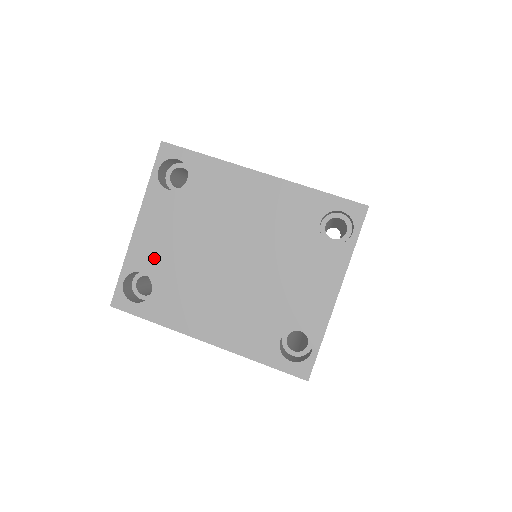
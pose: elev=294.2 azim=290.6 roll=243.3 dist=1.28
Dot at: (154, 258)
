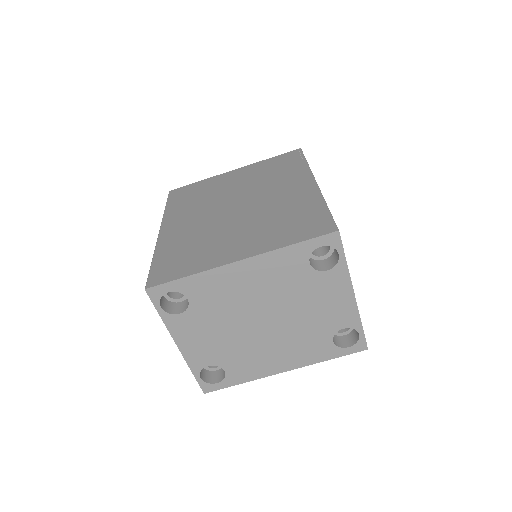
Dot at: (209, 355)
